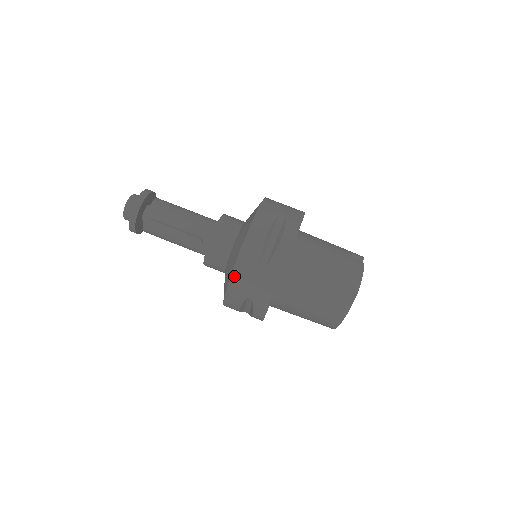
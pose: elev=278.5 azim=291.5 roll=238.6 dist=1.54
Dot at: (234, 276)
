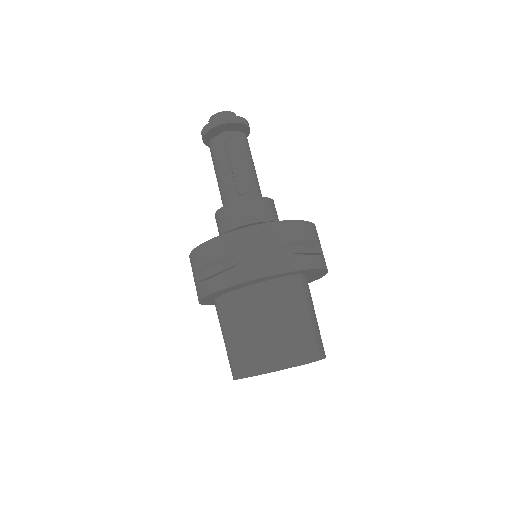
Dot at: (256, 228)
